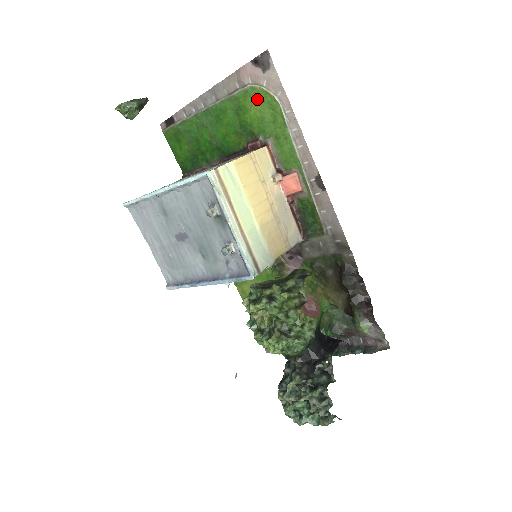
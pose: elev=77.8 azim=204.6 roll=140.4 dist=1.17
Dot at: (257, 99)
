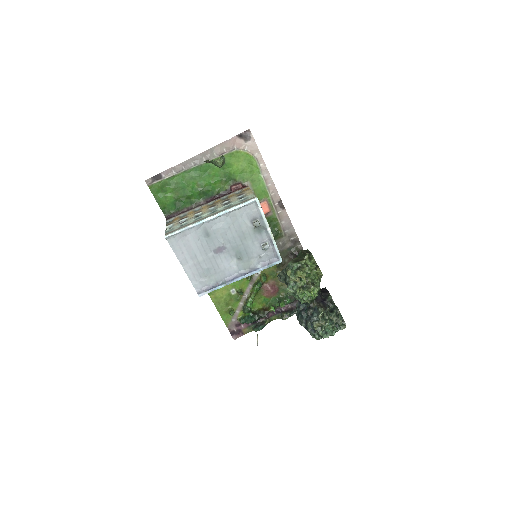
Dot at: (240, 158)
